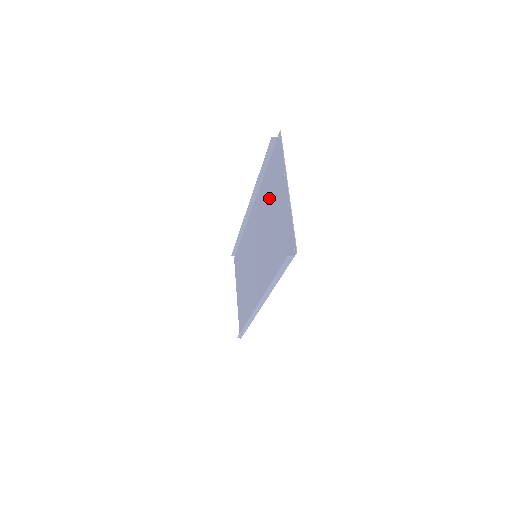
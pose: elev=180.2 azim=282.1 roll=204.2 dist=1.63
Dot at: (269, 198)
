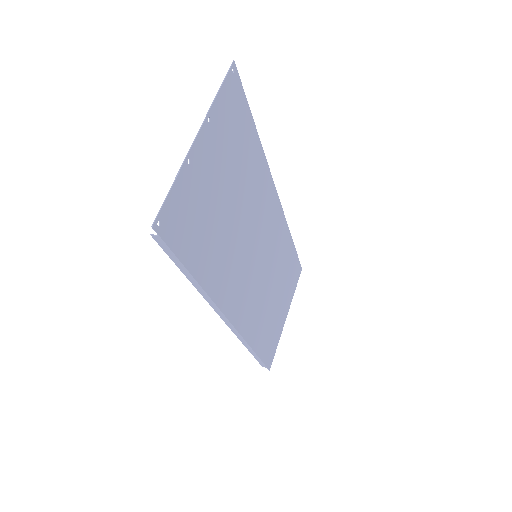
Dot at: (240, 168)
